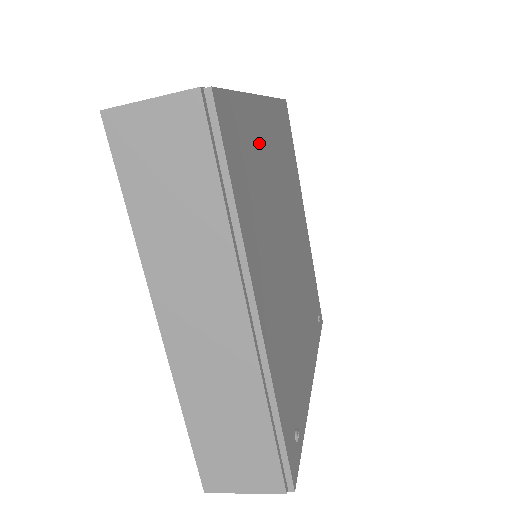
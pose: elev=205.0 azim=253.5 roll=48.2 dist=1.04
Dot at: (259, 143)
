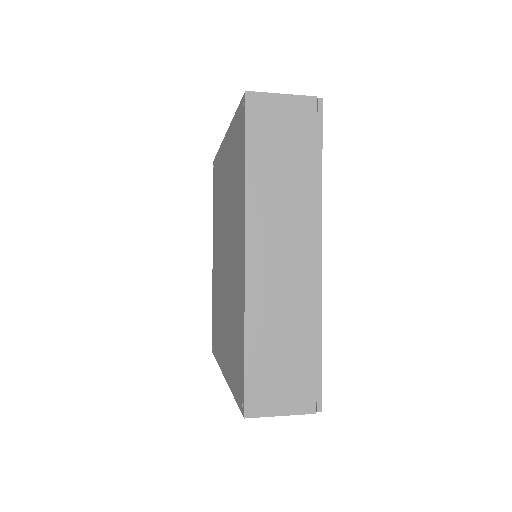
Dot at: occluded
